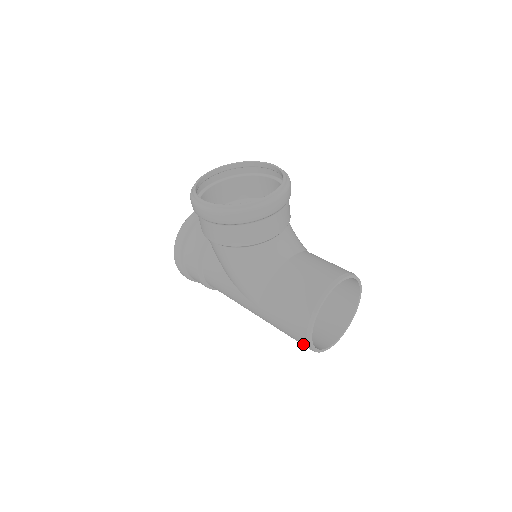
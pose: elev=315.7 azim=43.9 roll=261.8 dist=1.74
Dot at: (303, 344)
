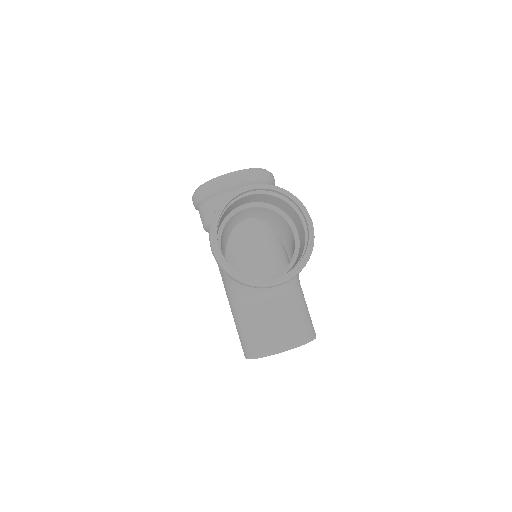
Dot at: occluded
